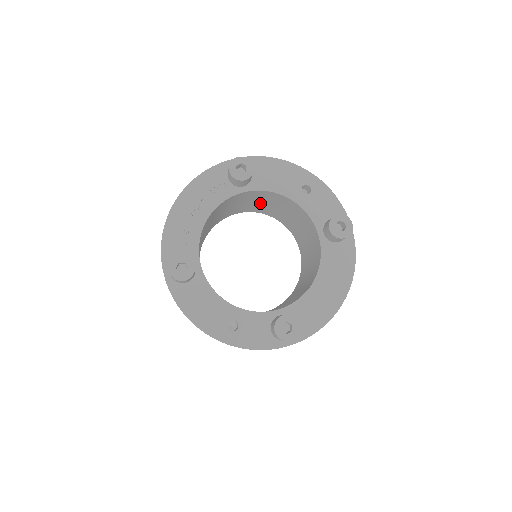
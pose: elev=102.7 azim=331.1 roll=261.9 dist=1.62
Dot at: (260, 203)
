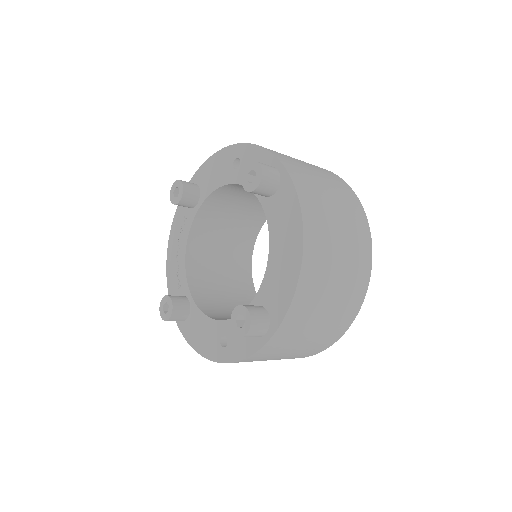
Dot at: (249, 202)
